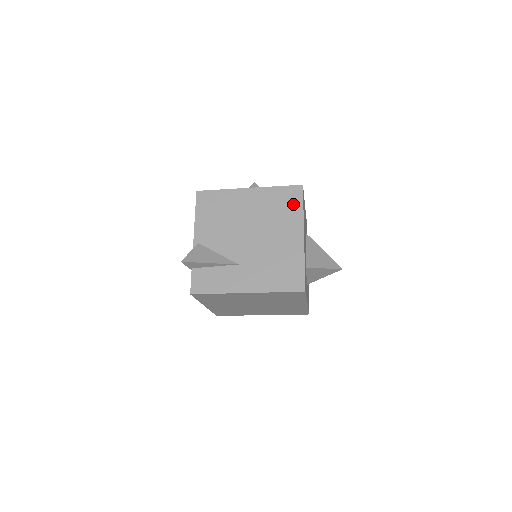
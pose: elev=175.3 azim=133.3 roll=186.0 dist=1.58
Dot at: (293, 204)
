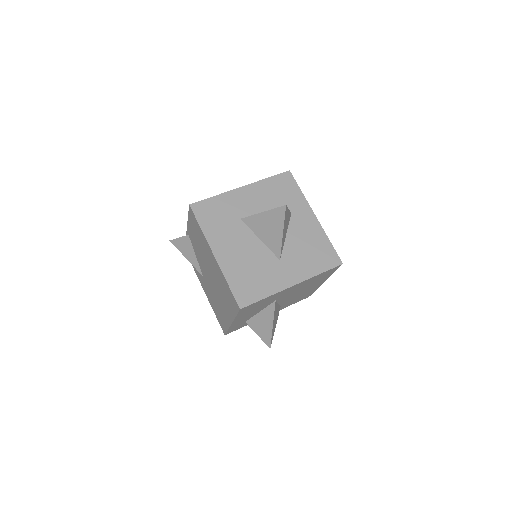
Dot at: (232, 305)
